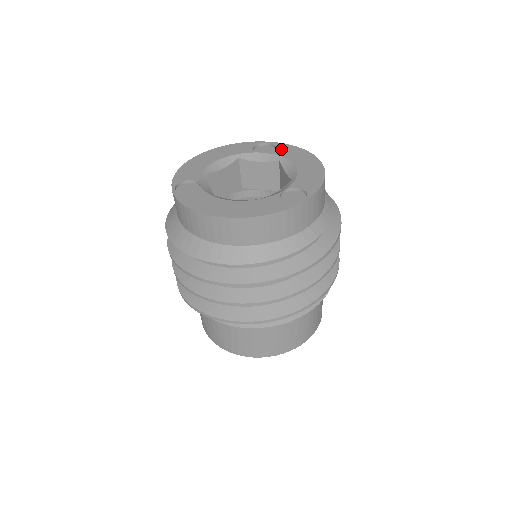
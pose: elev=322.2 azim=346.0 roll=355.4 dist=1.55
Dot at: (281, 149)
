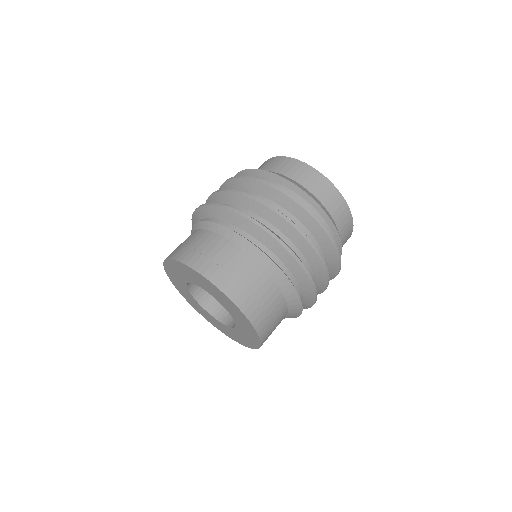
Dot at: occluded
